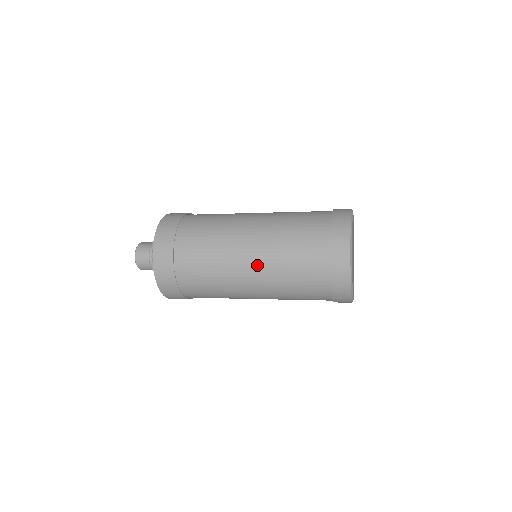
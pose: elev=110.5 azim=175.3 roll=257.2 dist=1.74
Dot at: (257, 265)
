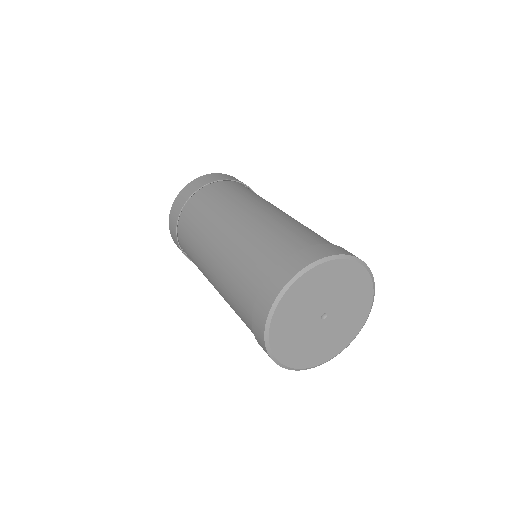
Dot at: (217, 289)
